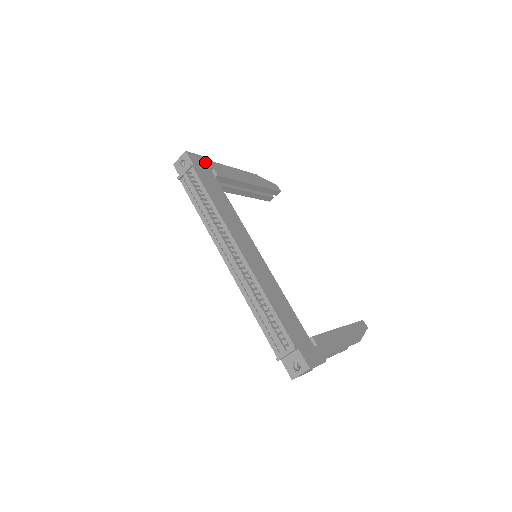
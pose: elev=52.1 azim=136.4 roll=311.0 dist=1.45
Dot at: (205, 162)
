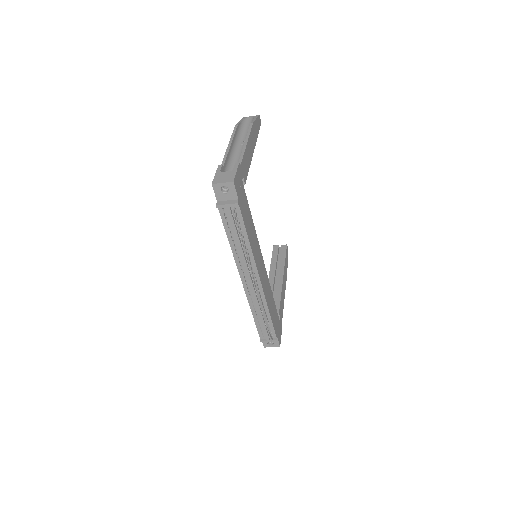
Dot at: (240, 176)
